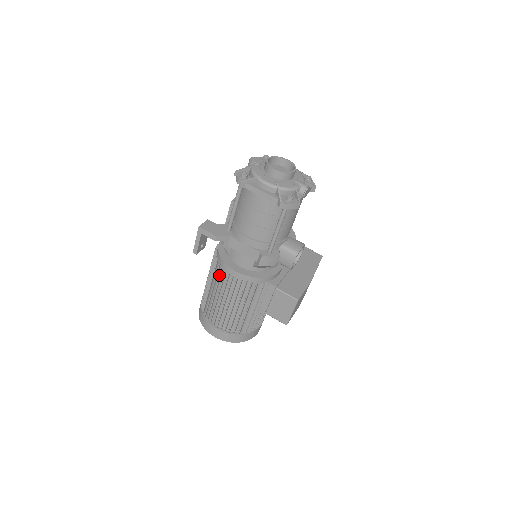
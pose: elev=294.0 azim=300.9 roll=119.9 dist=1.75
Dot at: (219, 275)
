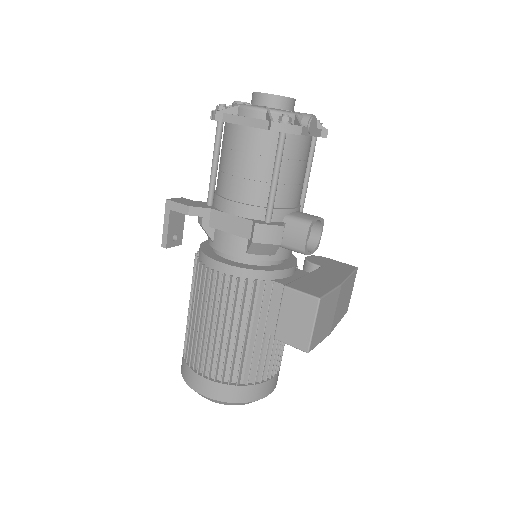
Dot at: occluded
